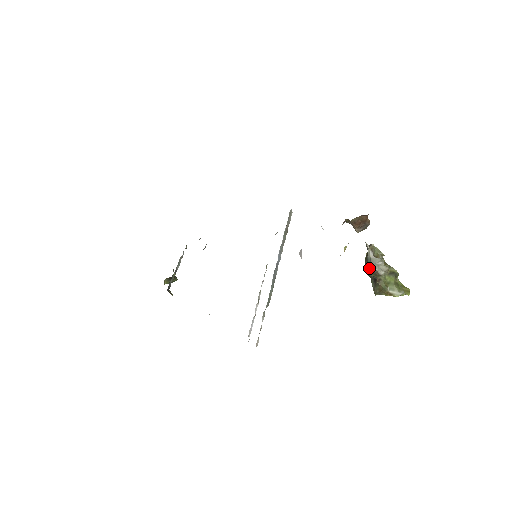
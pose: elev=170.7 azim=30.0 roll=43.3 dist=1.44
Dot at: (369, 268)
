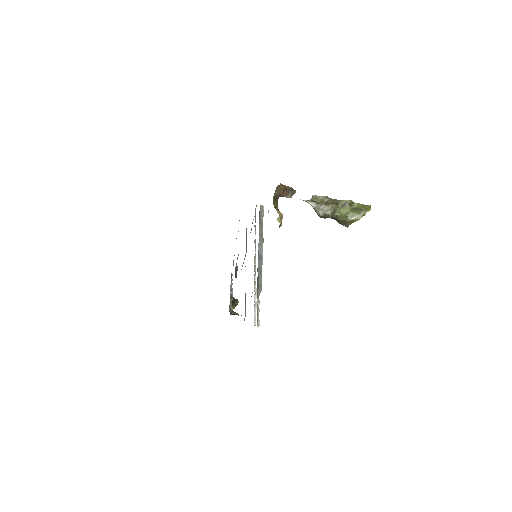
Dot at: occluded
